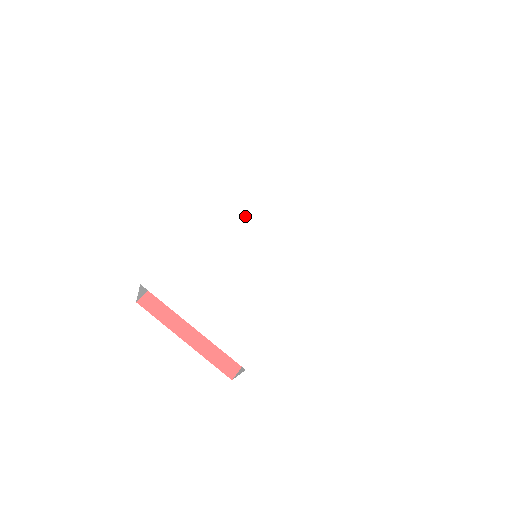
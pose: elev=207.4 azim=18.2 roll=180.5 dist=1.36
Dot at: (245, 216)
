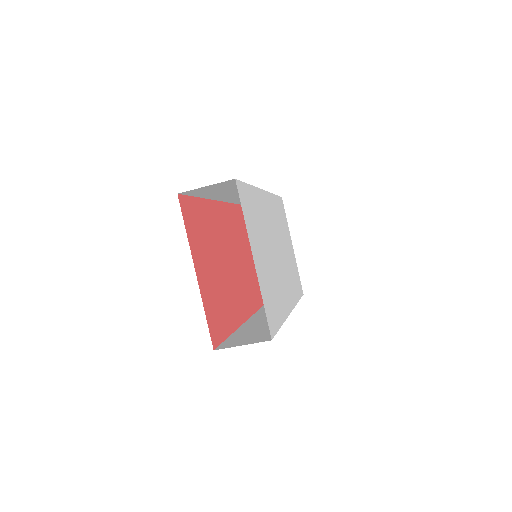
Dot at: (273, 216)
